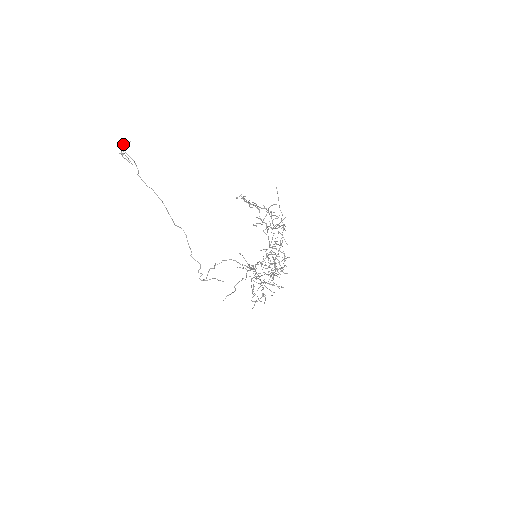
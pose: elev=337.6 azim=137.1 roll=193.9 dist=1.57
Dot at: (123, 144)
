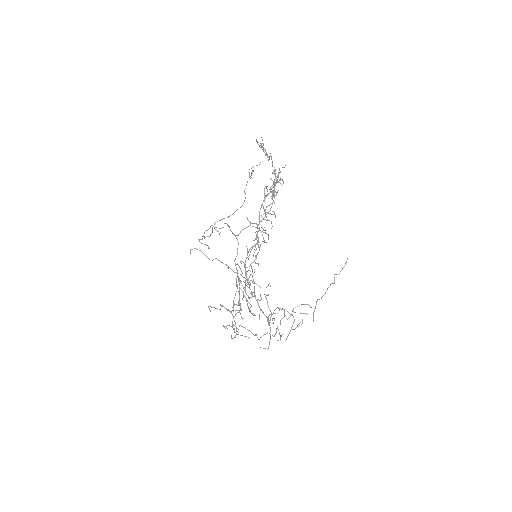
Dot at: (257, 165)
